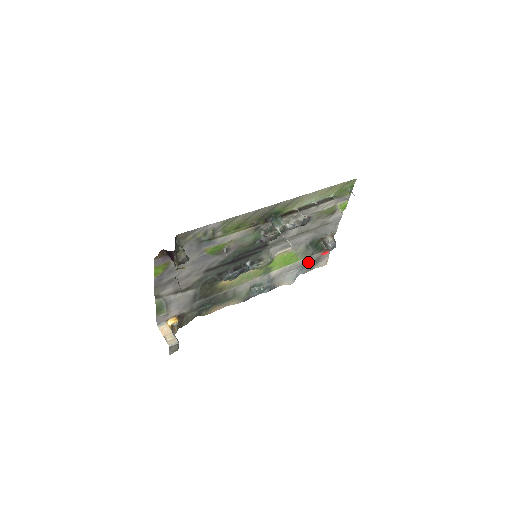
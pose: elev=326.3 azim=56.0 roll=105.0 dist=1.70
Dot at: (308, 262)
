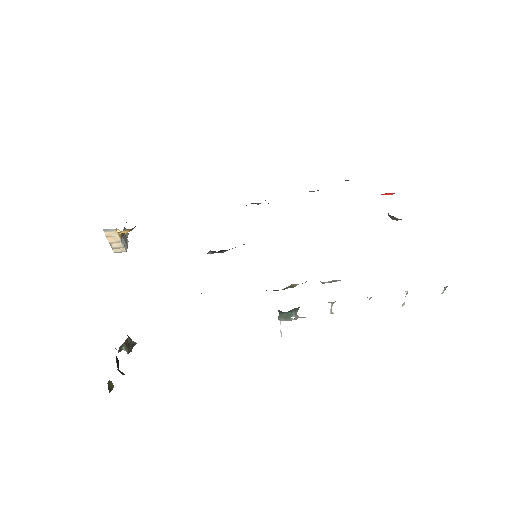
Dot at: occluded
